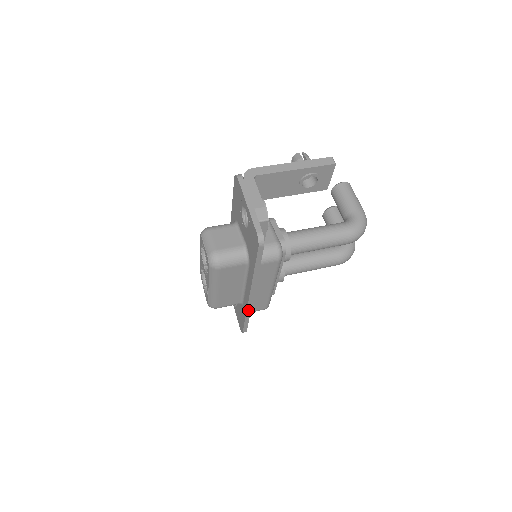
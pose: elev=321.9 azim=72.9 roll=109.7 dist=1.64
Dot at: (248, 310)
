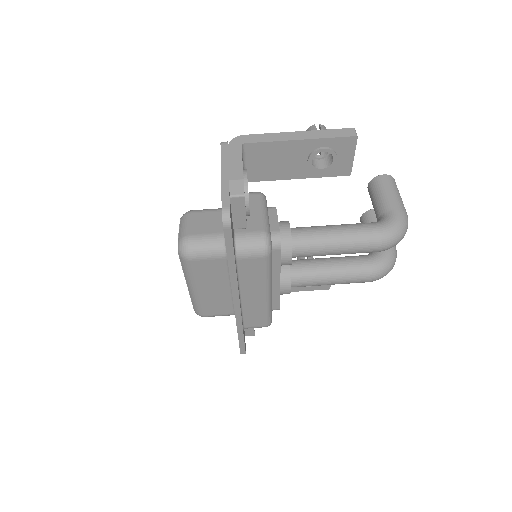
Dot at: (238, 323)
